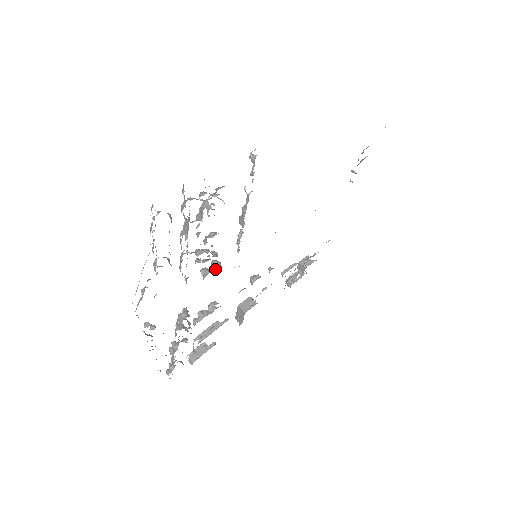
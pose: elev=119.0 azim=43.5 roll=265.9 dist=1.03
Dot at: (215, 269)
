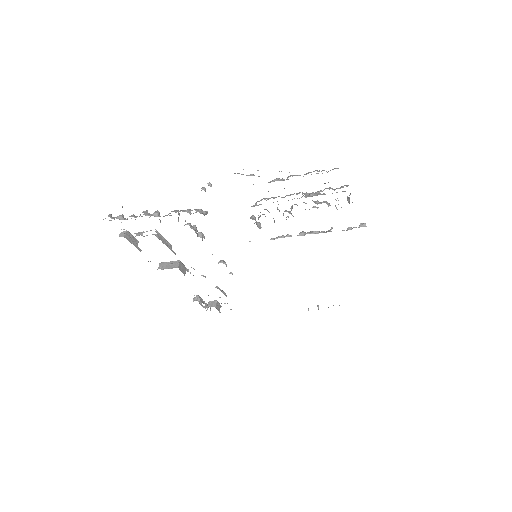
Dot at: (258, 226)
